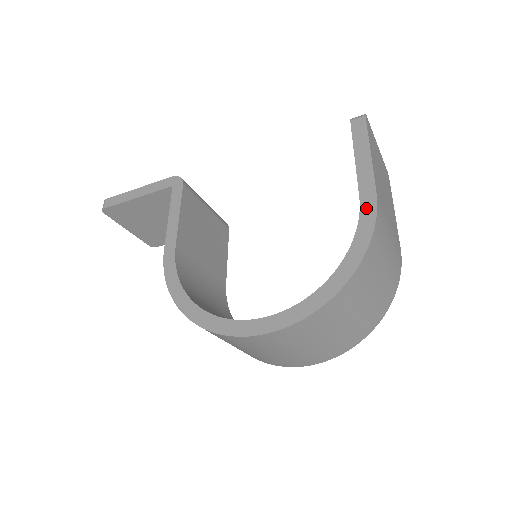
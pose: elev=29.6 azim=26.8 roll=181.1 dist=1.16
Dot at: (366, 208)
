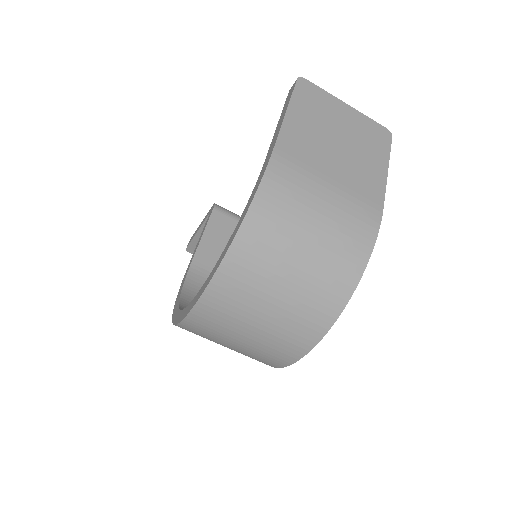
Dot at: (264, 166)
